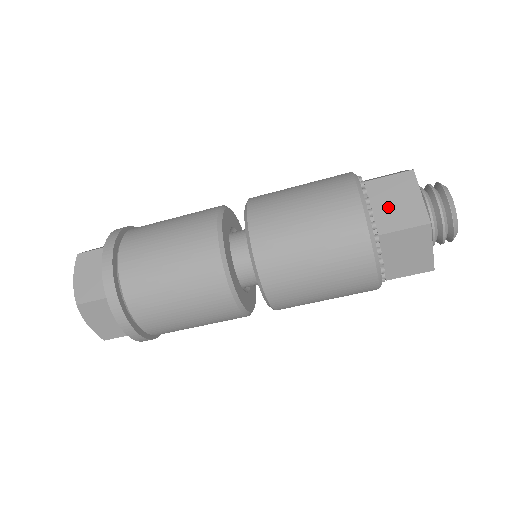
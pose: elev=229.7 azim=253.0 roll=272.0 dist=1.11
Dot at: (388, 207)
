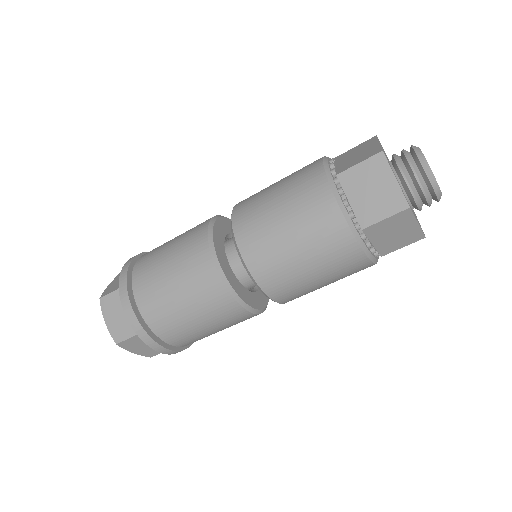
Dot at: (349, 159)
